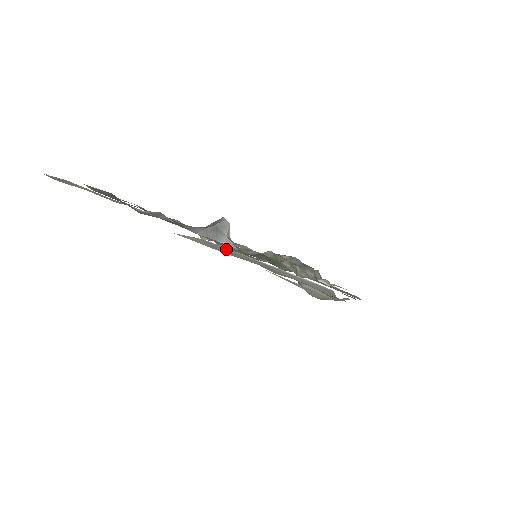
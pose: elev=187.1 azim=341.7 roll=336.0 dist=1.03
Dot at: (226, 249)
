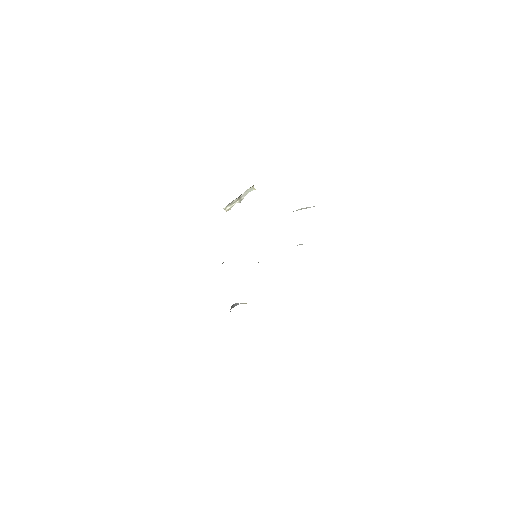
Dot at: occluded
